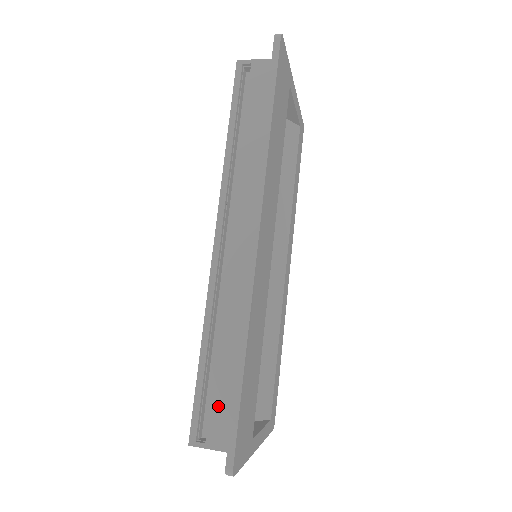
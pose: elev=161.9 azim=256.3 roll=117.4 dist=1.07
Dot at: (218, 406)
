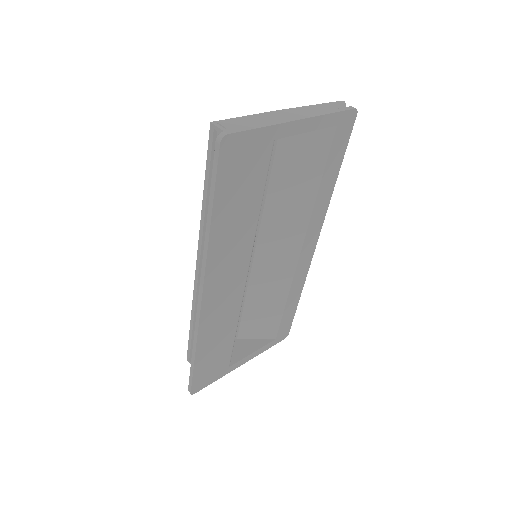
Dot at: occluded
